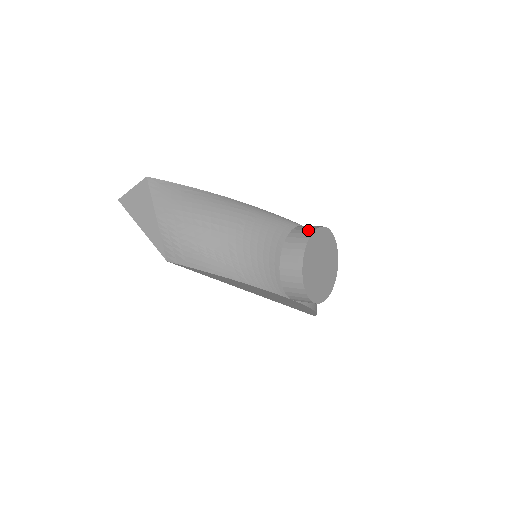
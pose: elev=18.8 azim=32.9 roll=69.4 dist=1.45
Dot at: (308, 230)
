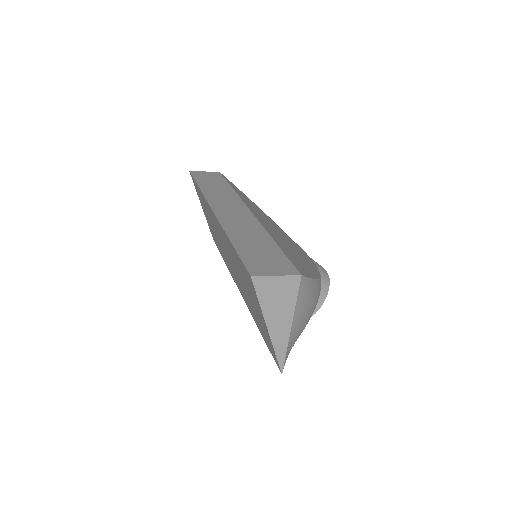
Dot at: (325, 286)
